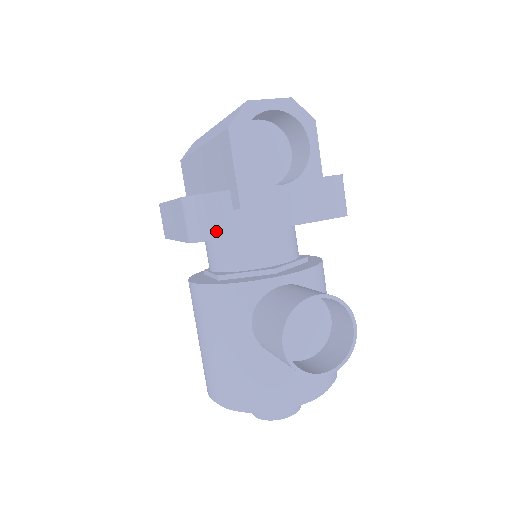
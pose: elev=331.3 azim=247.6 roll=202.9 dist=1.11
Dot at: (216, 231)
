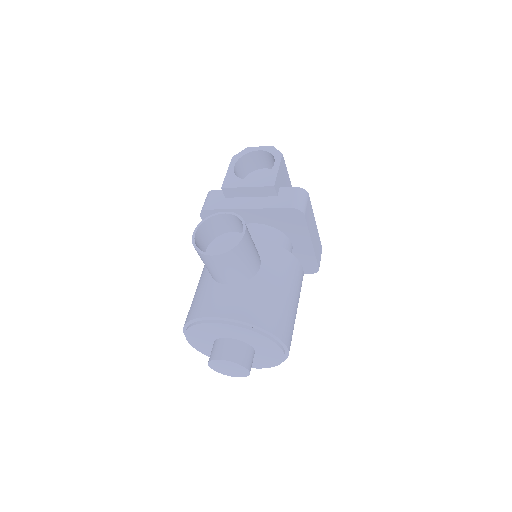
Dot at: (212, 206)
